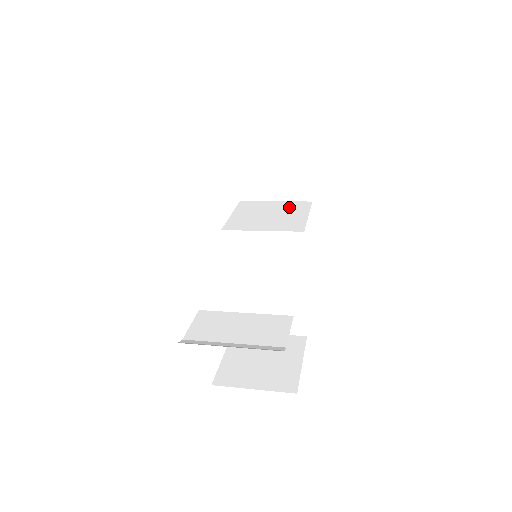
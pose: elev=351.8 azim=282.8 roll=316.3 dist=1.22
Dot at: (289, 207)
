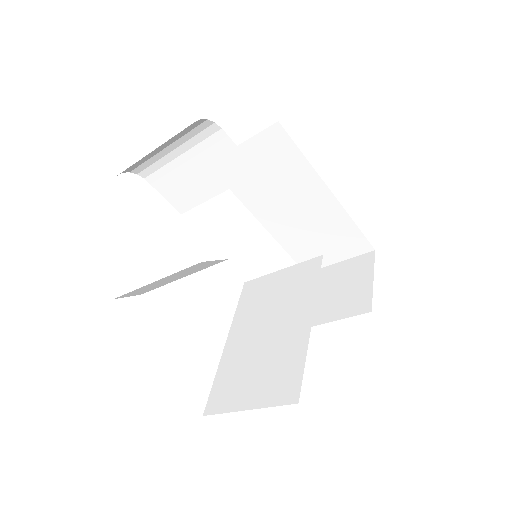
Dot at: occluded
